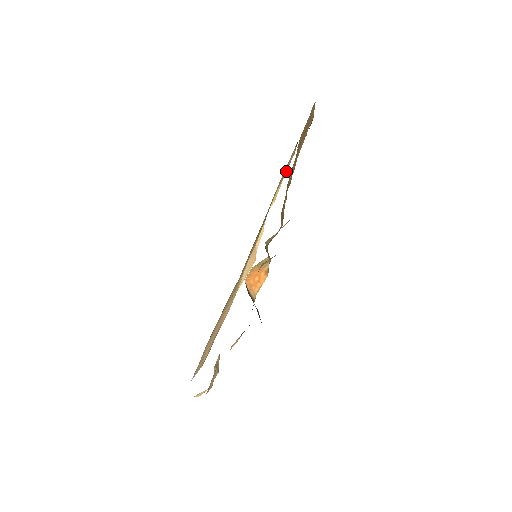
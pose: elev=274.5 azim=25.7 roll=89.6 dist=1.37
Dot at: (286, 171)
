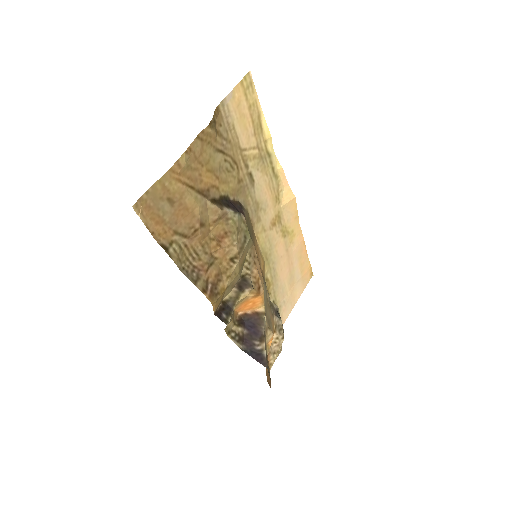
Dot at: (257, 99)
